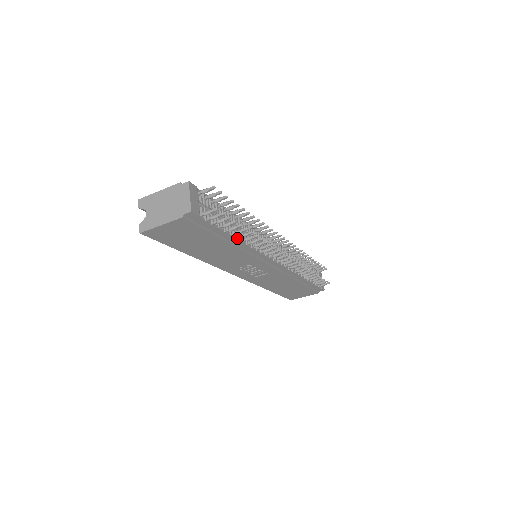
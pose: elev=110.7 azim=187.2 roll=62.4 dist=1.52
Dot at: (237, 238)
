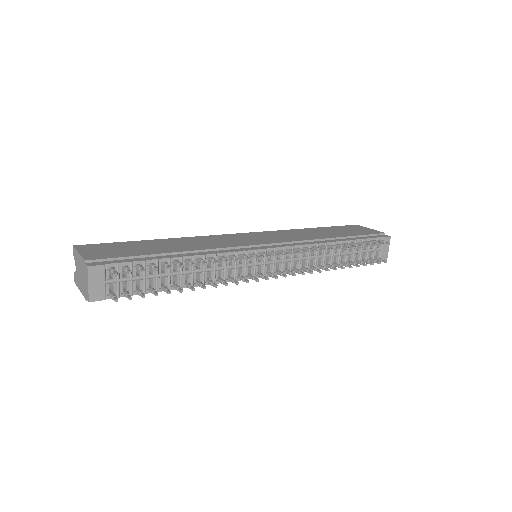
Dot at: (183, 286)
